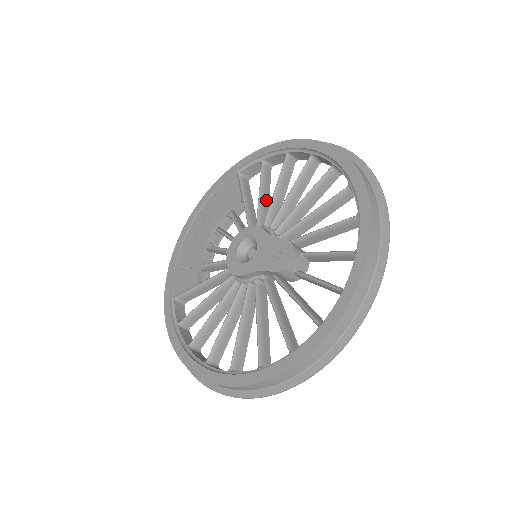
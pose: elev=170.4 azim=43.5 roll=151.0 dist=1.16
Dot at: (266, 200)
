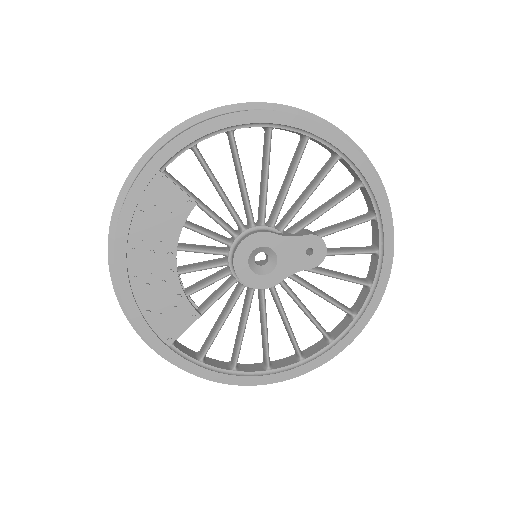
Dot at: (223, 191)
